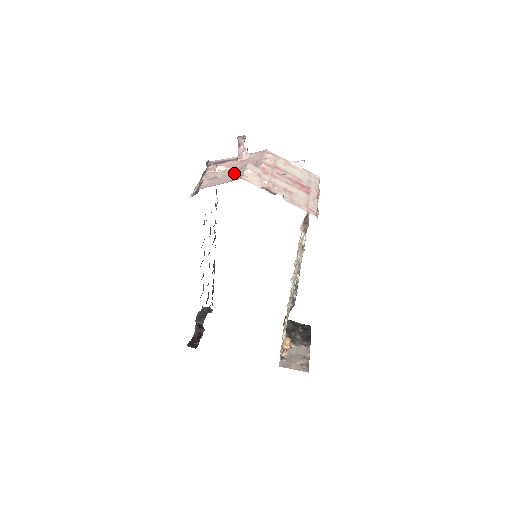
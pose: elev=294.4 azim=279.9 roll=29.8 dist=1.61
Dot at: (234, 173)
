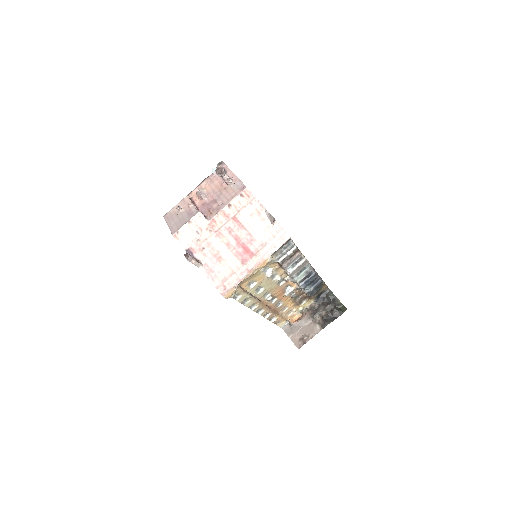
Dot at: (183, 218)
